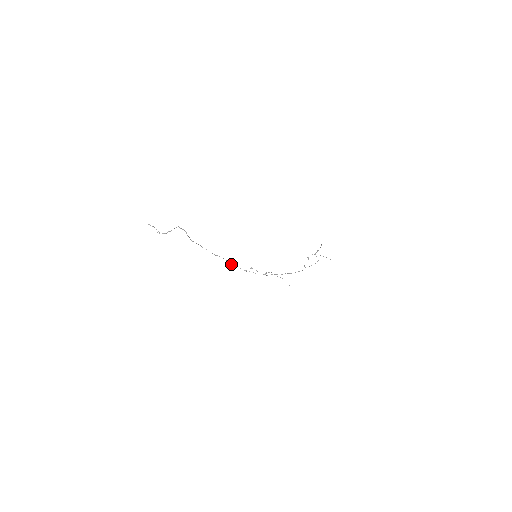
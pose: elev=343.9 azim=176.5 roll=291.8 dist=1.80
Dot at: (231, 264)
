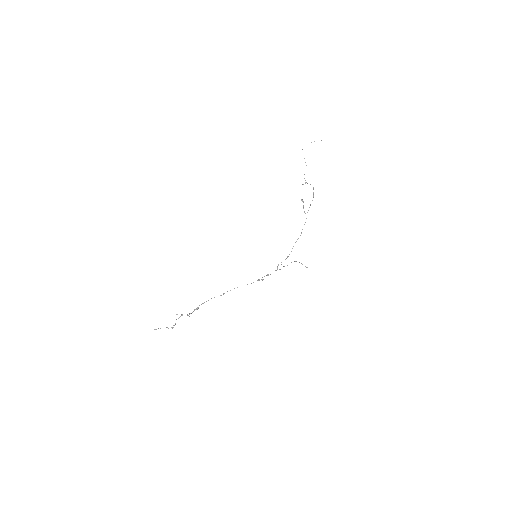
Dot at: occluded
